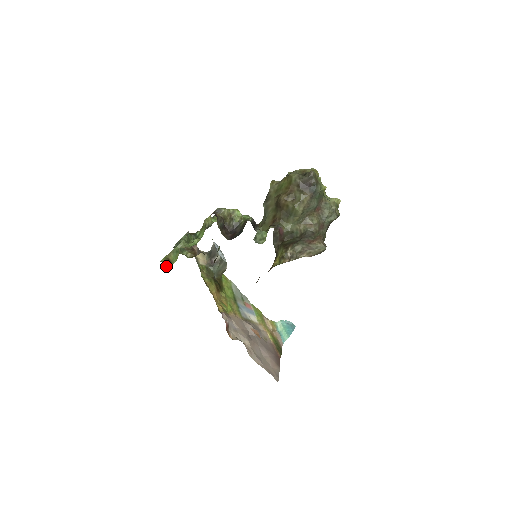
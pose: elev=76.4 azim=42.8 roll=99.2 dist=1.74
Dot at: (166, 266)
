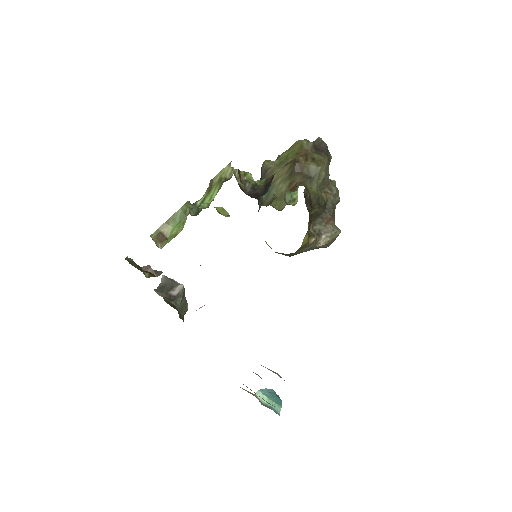
Dot at: (166, 238)
